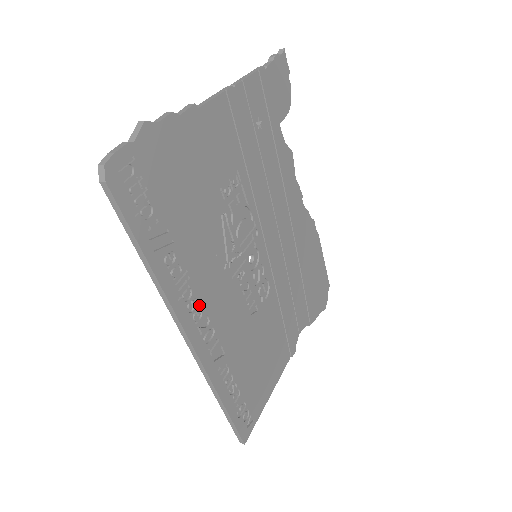
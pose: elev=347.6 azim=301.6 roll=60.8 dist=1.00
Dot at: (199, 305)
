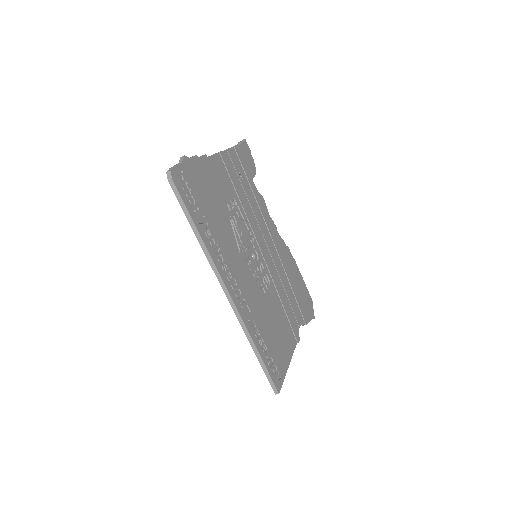
Dot at: (229, 270)
